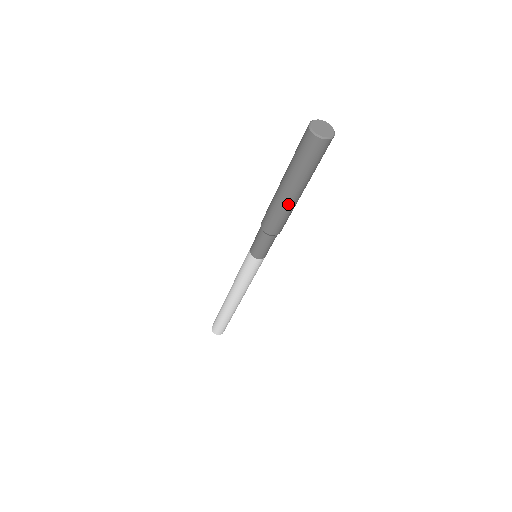
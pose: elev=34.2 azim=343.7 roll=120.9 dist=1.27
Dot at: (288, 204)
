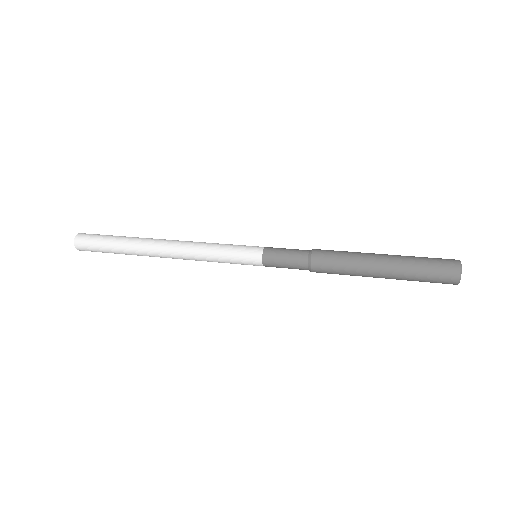
Dot at: (364, 276)
